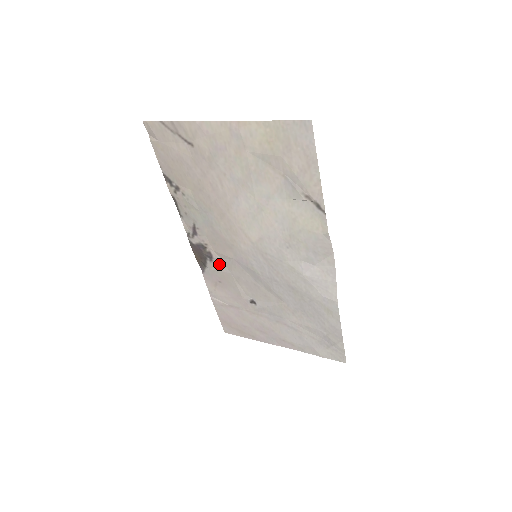
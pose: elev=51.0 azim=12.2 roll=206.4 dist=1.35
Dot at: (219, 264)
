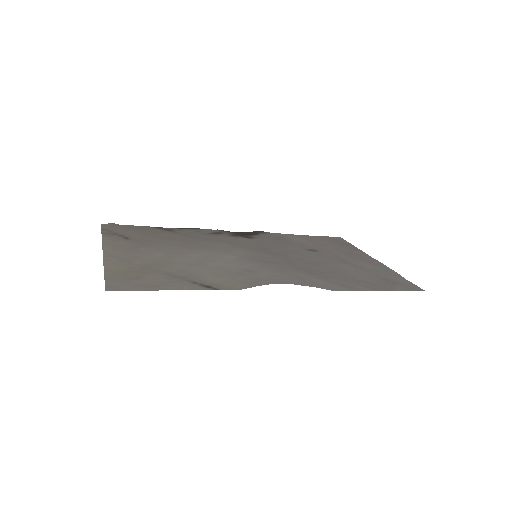
Dot at: (259, 239)
